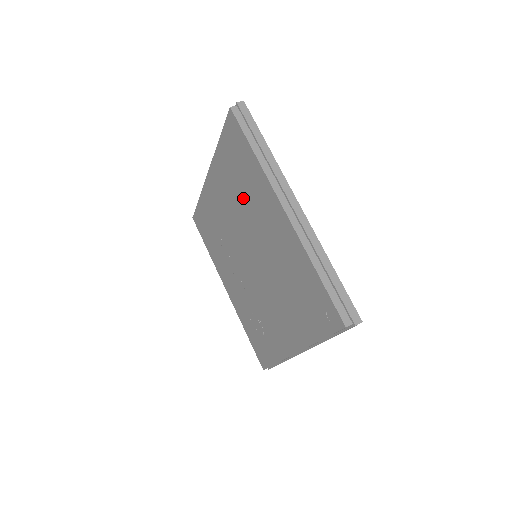
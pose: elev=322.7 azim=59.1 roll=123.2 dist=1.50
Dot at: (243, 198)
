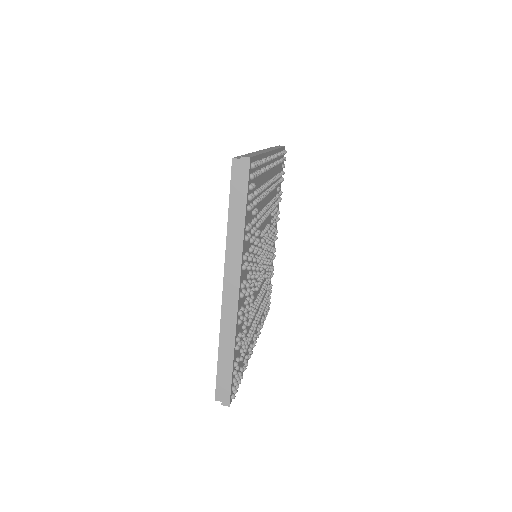
Dot at: occluded
